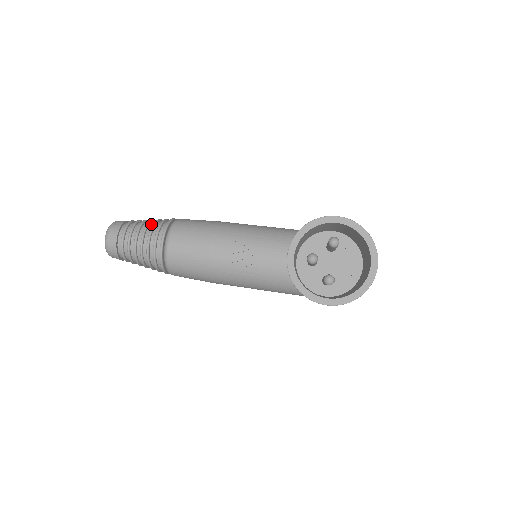
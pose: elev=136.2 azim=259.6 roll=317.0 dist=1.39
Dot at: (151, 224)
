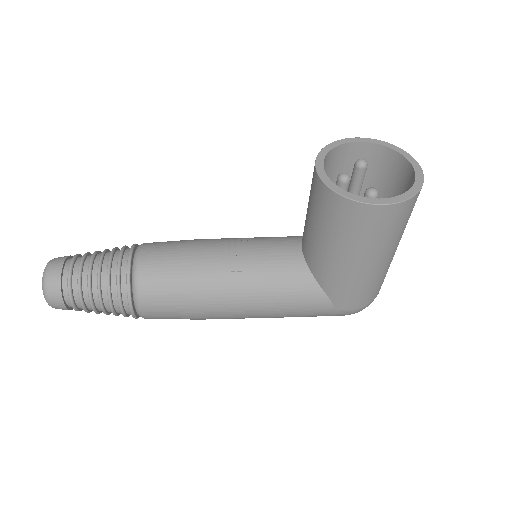
Dot at: occluded
